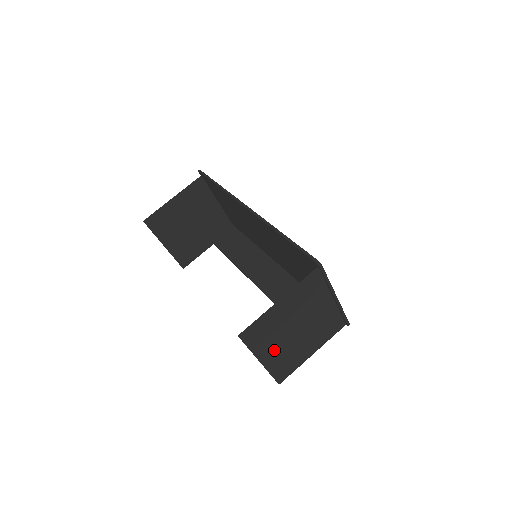
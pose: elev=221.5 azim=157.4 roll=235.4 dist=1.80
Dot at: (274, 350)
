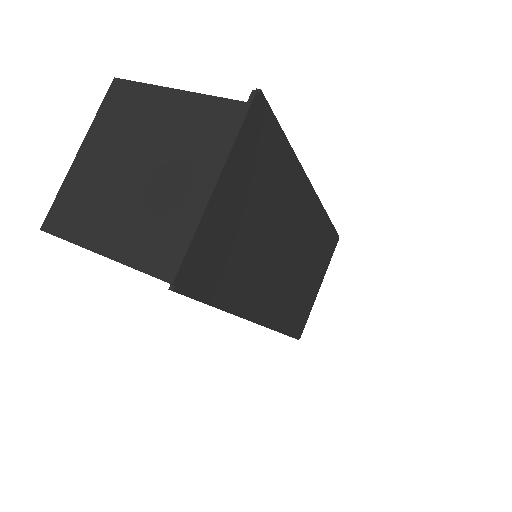
Dot at: (101, 157)
